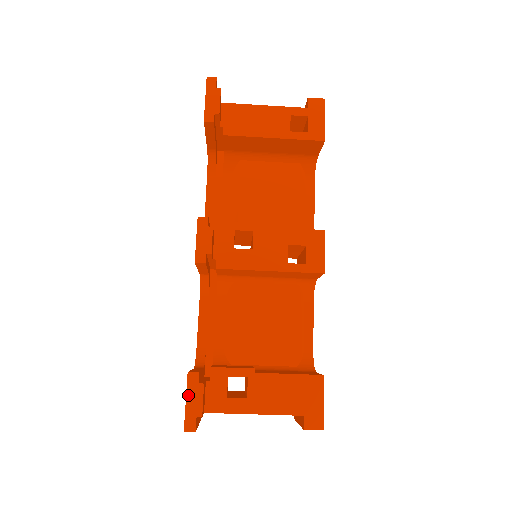
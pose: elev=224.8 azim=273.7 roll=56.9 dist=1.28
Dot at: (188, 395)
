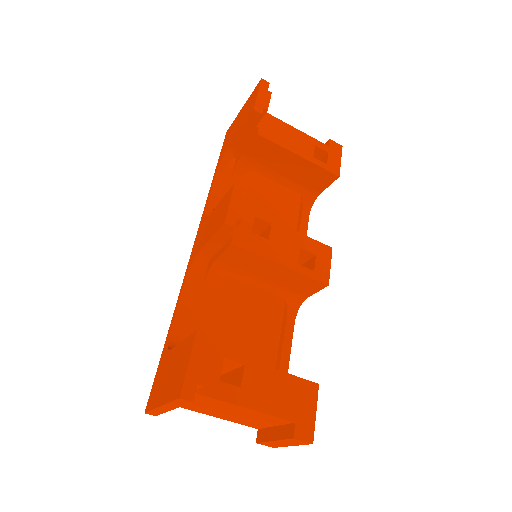
Dot at: (193, 356)
